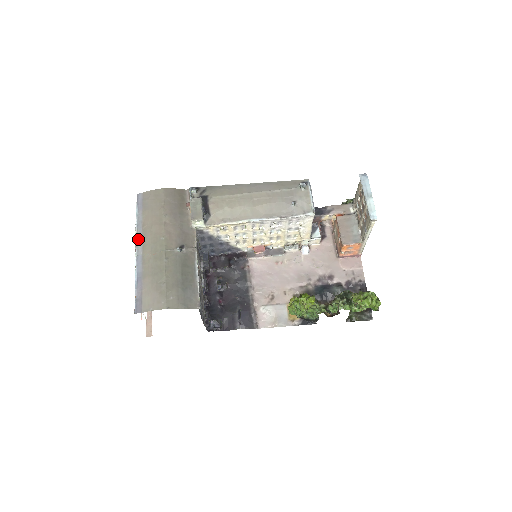
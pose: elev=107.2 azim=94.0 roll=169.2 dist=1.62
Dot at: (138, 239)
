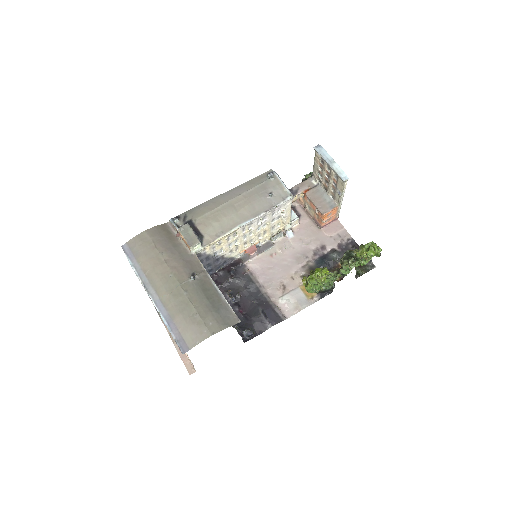
Dot at: (147, 286)
